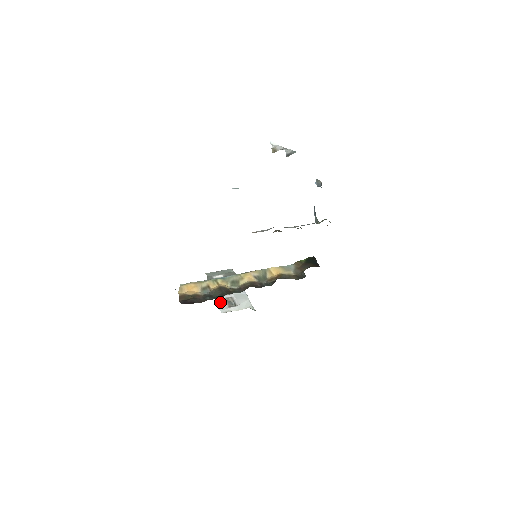
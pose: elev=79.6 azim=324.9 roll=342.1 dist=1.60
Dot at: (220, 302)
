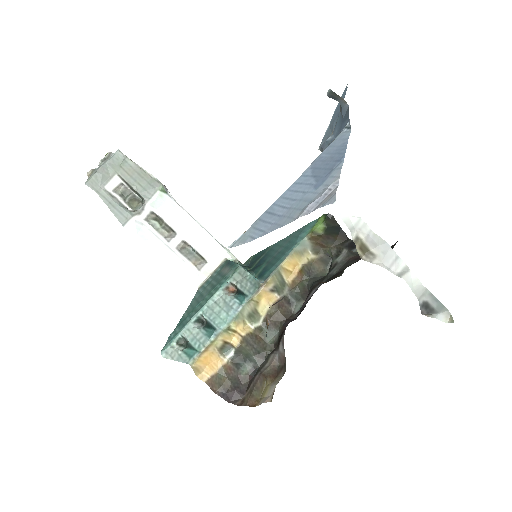
Dot at: (176, 261)
